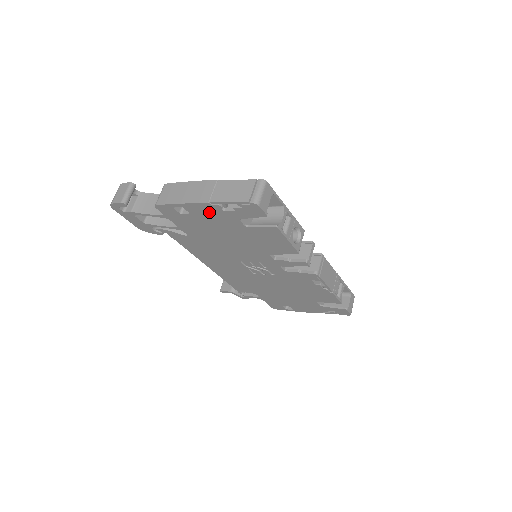
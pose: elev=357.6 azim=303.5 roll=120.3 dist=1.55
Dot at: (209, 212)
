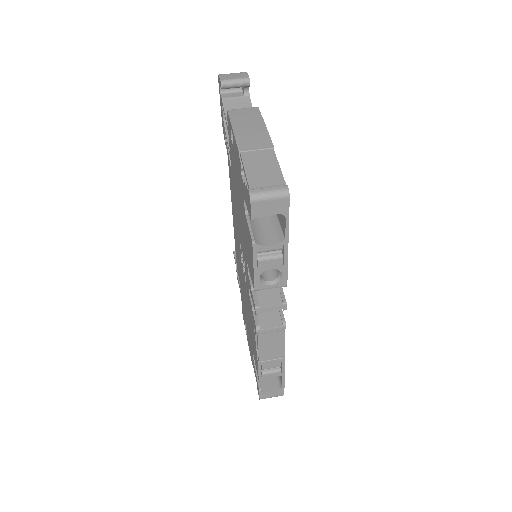
Dot at: (238, 163)
